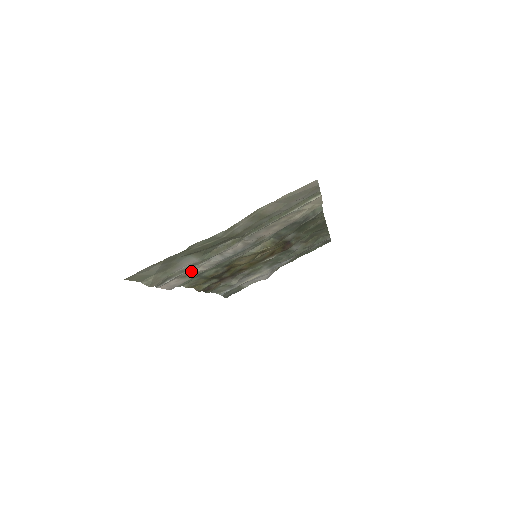
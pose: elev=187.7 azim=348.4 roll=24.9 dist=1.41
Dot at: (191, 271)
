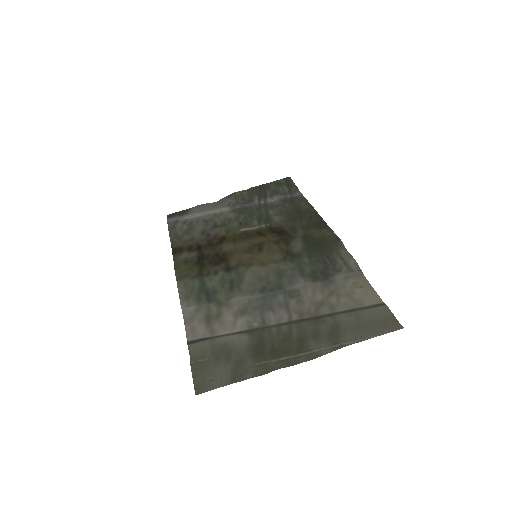
Dot at: (224, 325)
